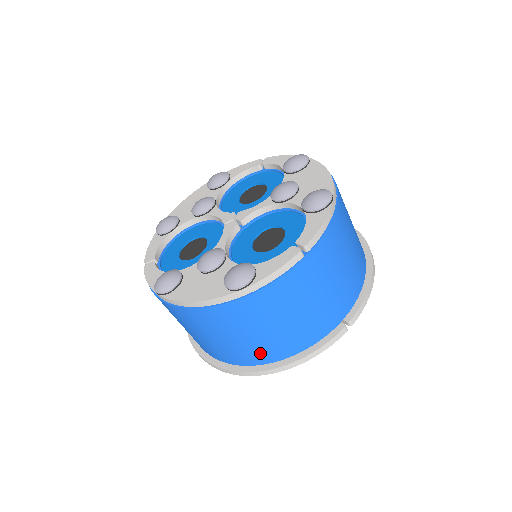
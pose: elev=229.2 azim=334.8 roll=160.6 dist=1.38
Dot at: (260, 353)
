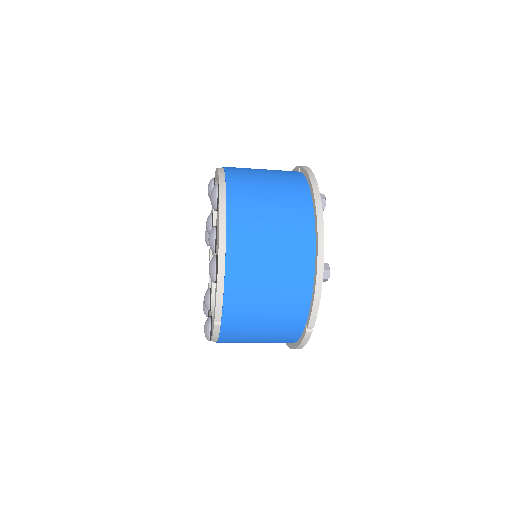
Dot at: occluded
